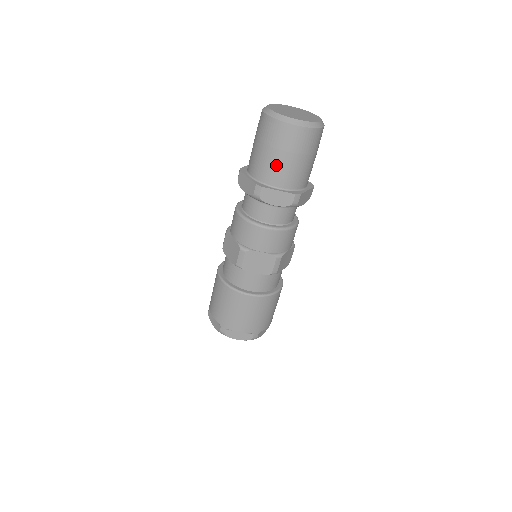
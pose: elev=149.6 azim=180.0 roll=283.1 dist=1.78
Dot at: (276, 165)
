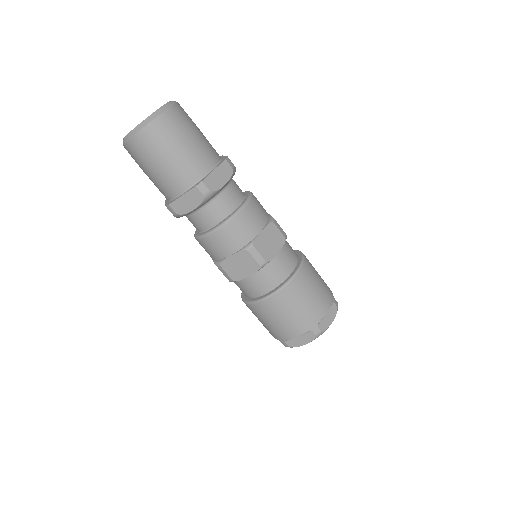
Dot at: (161, 178)
